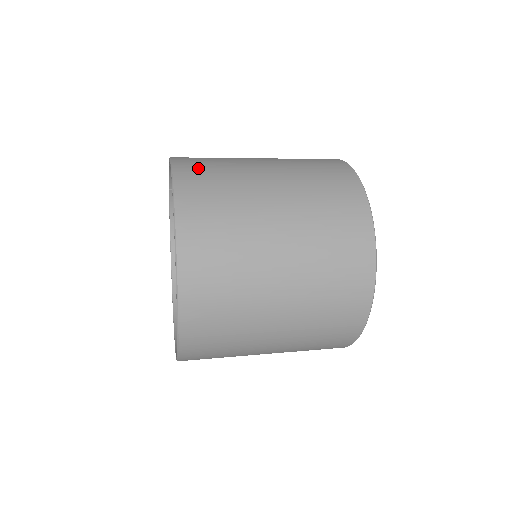
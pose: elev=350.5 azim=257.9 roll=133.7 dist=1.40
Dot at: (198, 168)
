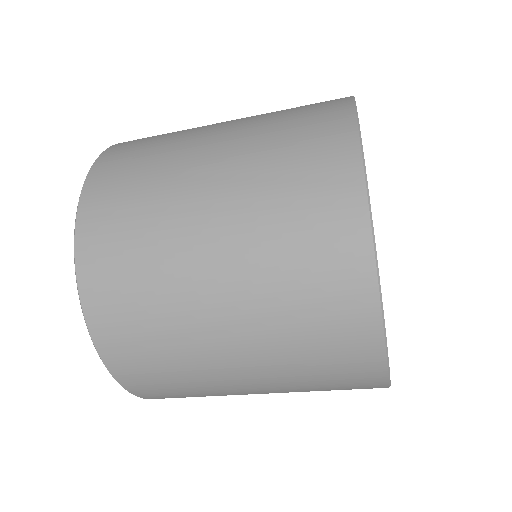
Dot at: occluded
